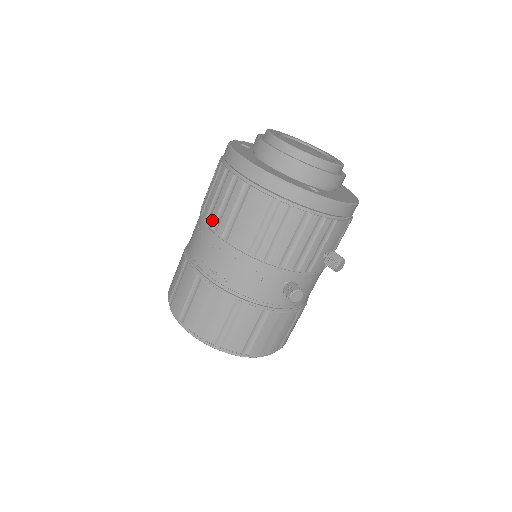
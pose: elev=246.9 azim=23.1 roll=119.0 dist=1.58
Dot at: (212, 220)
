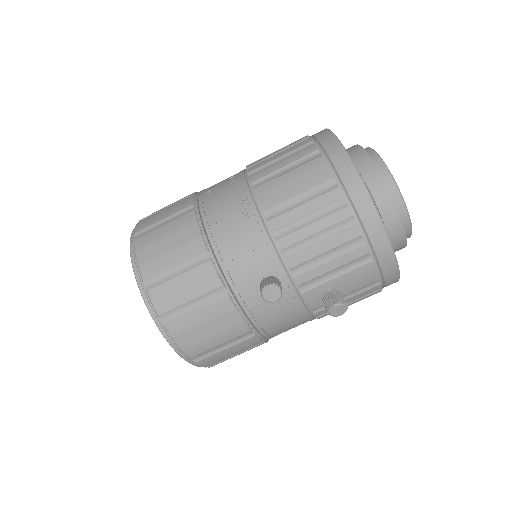
Dot at: (255, 167)
